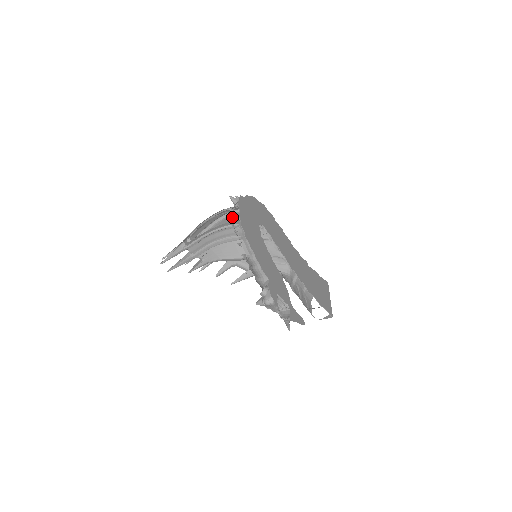
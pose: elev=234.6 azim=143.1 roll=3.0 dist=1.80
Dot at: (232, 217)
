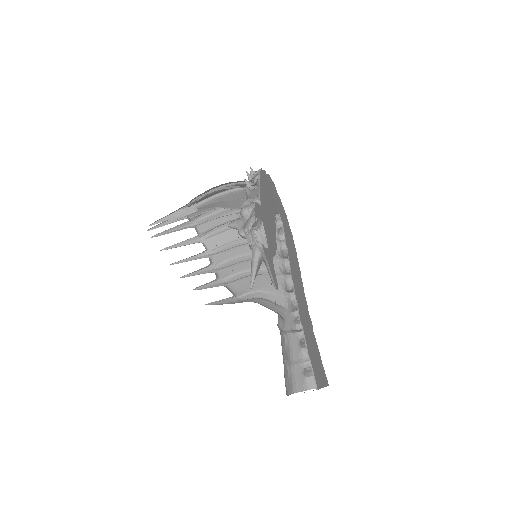
Dot at: occluded
